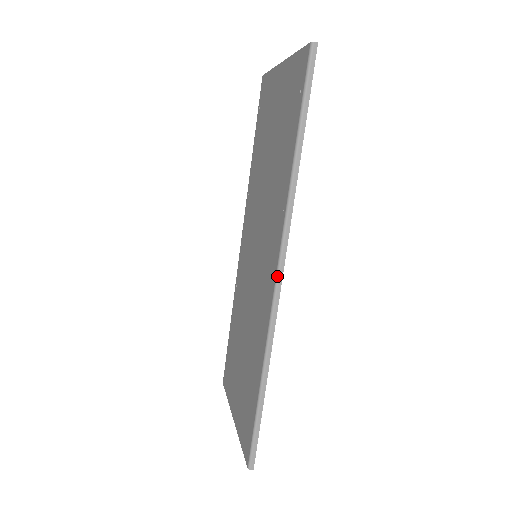
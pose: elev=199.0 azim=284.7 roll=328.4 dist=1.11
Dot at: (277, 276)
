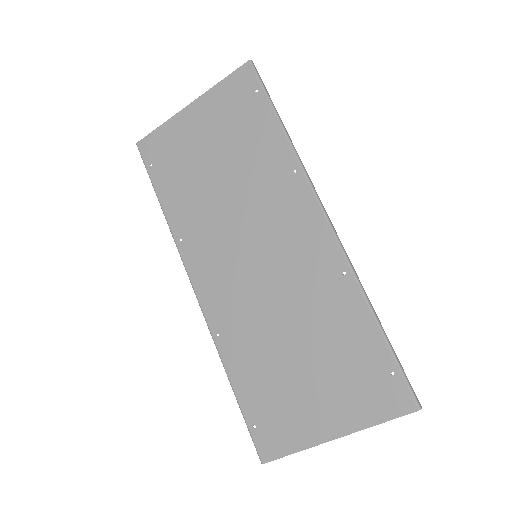
Dot at: (326, 216)
